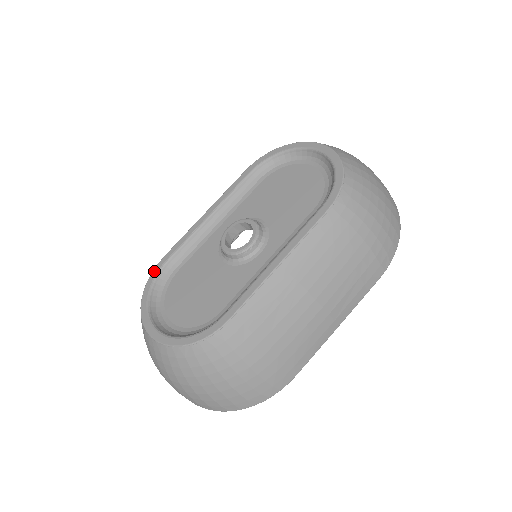
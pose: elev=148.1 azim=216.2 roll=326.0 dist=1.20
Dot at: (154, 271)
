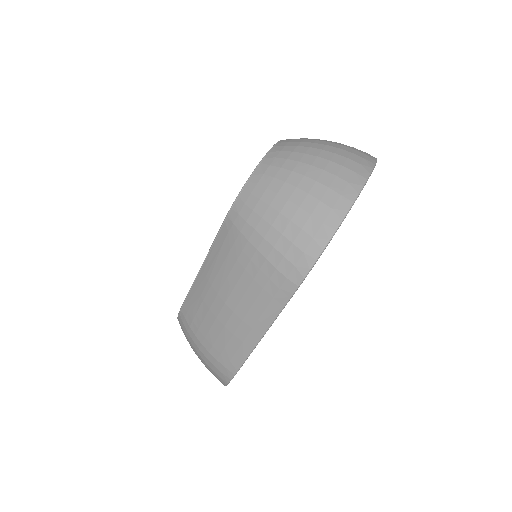
Dot at: occluded
